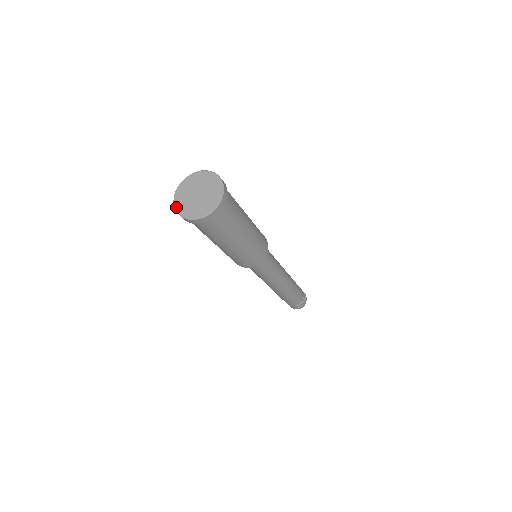
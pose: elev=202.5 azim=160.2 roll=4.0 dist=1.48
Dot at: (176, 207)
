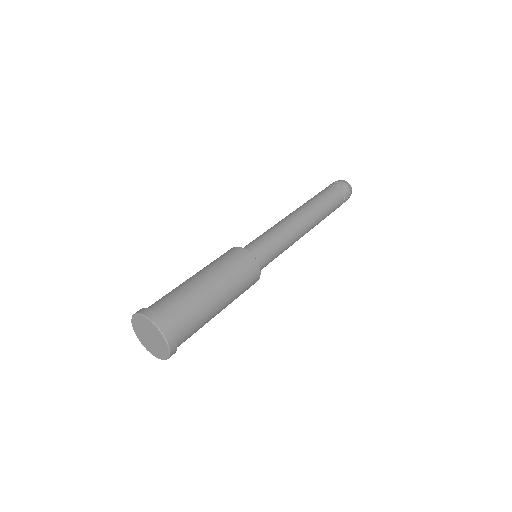
Dot at: (133, 328)
